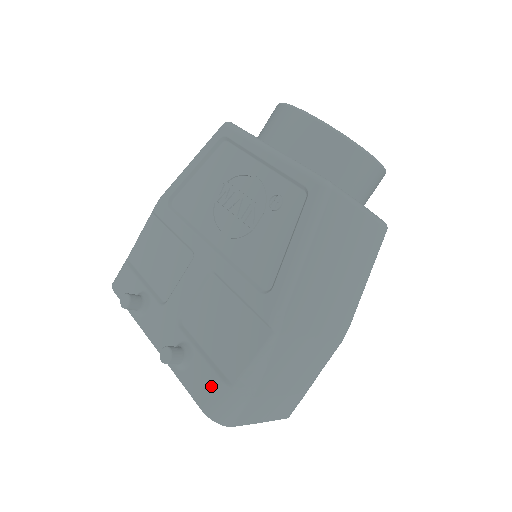
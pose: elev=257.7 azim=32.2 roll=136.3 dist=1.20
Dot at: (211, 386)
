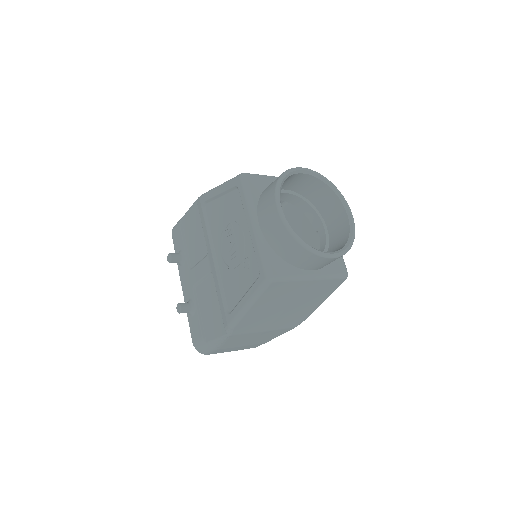
Dot at: (198, 335)
